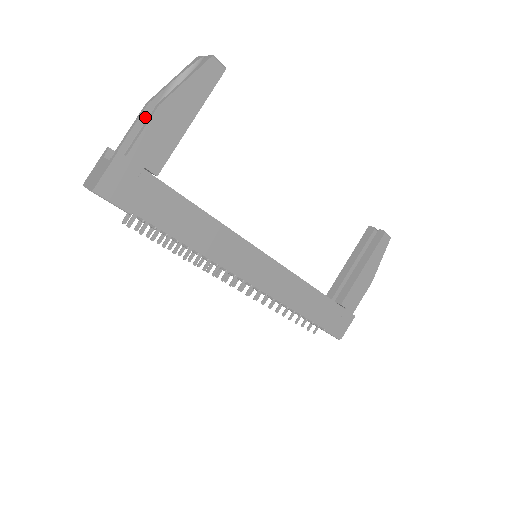
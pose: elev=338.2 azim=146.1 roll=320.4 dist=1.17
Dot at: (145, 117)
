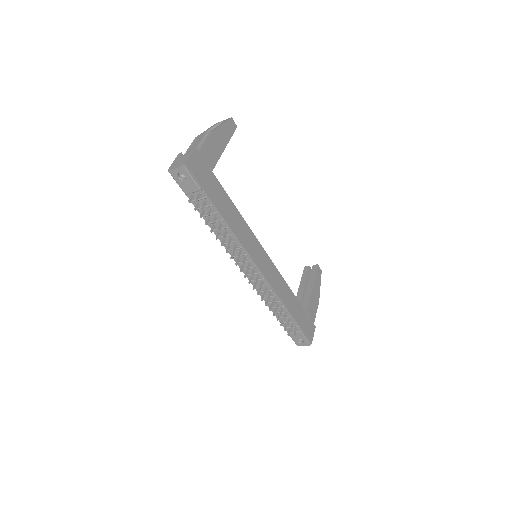
Dot at: (197, 143)
